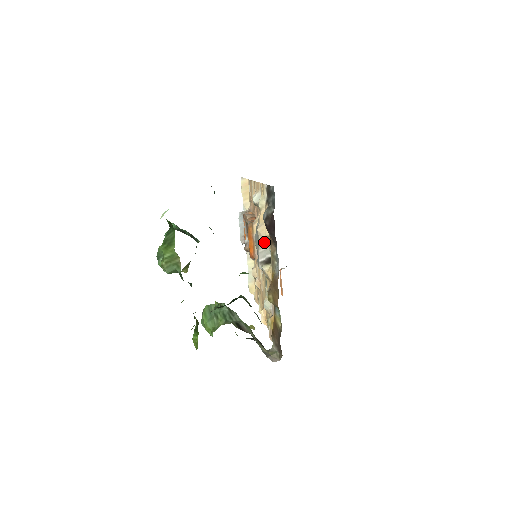
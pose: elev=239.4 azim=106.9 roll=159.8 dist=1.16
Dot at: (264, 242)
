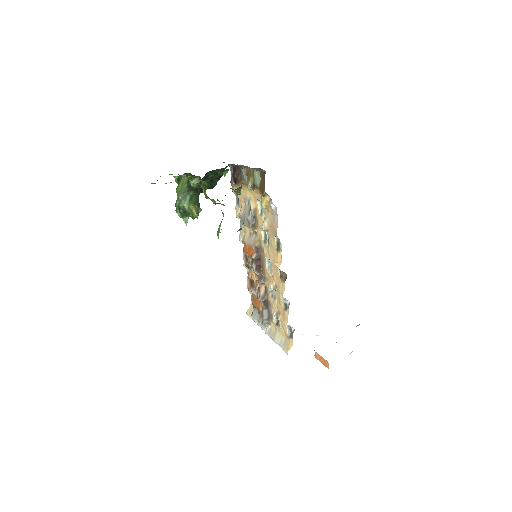
Dot at: (245, 210)
